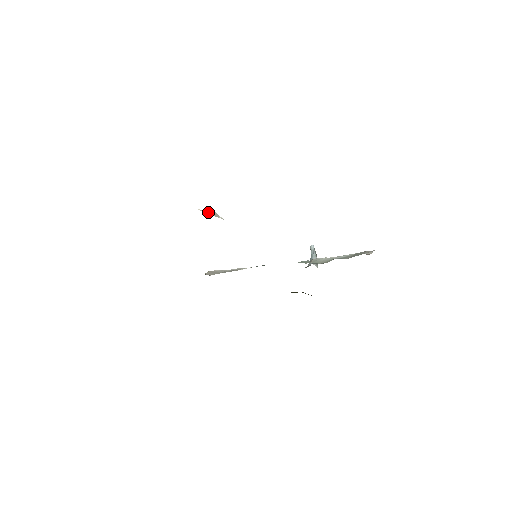
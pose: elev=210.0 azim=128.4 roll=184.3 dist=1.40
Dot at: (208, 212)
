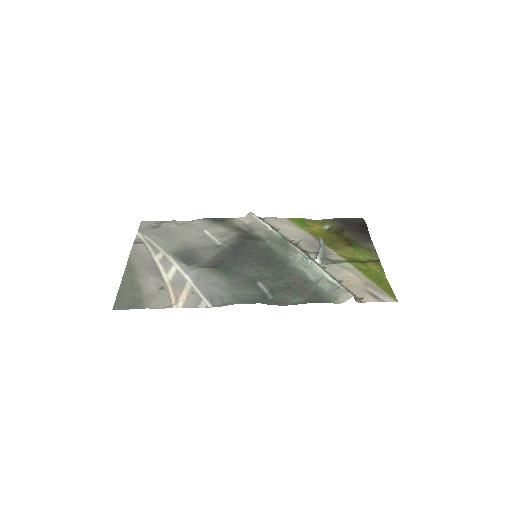
Dot at: (176, 283)
